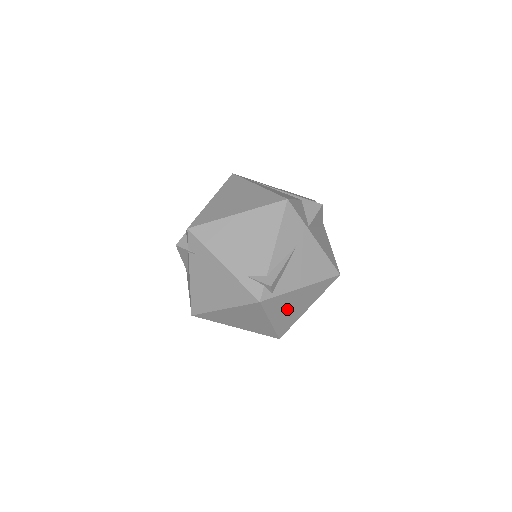
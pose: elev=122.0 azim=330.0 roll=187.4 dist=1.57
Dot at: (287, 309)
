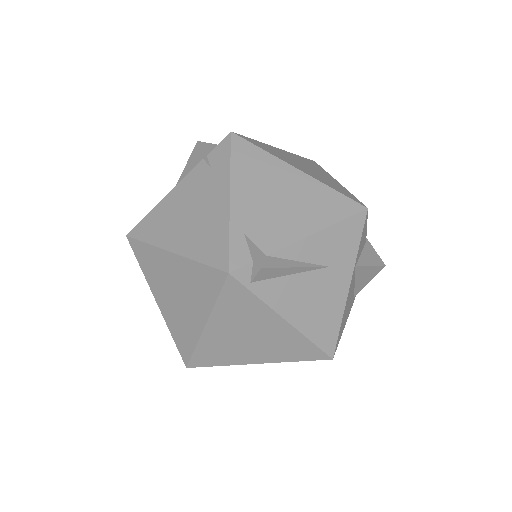
Dot at: (239, 331)
